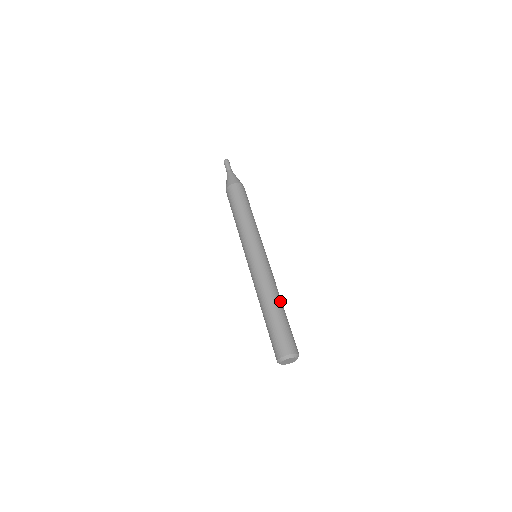
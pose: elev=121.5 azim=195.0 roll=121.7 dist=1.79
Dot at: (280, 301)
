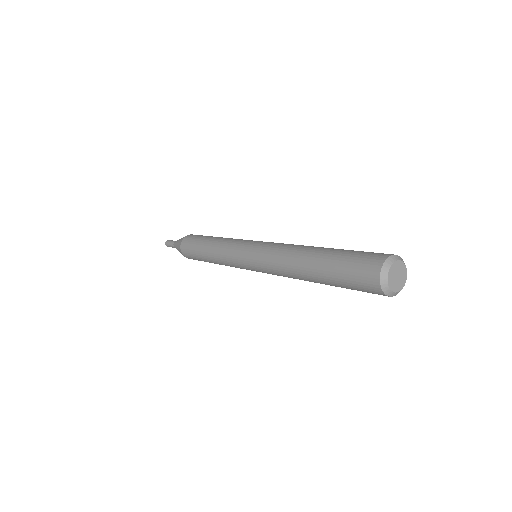
Dot at: occluded
